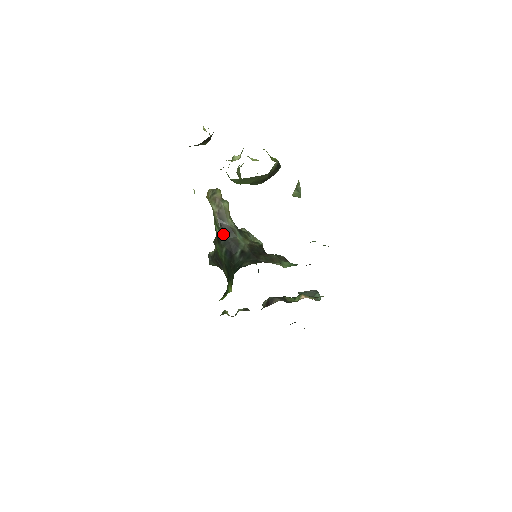
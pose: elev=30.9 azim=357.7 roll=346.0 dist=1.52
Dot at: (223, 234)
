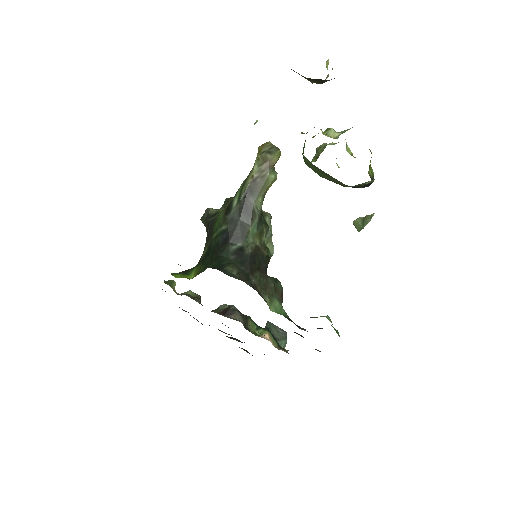
Dot at: (238, 209)
